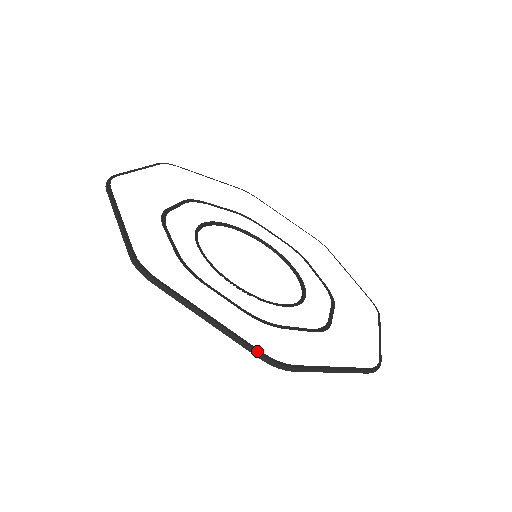
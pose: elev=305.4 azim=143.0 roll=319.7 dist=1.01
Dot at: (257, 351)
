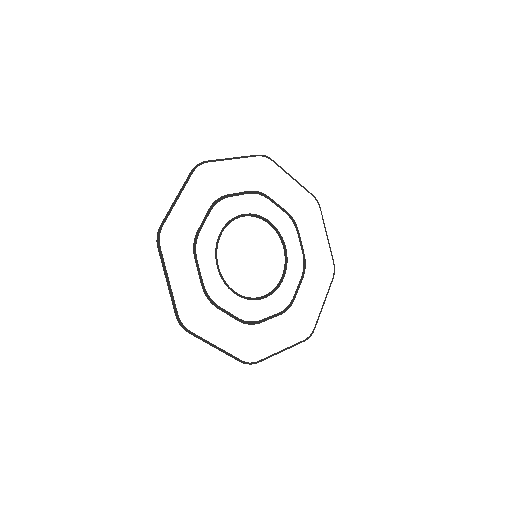
Dot at: (239, 361)
